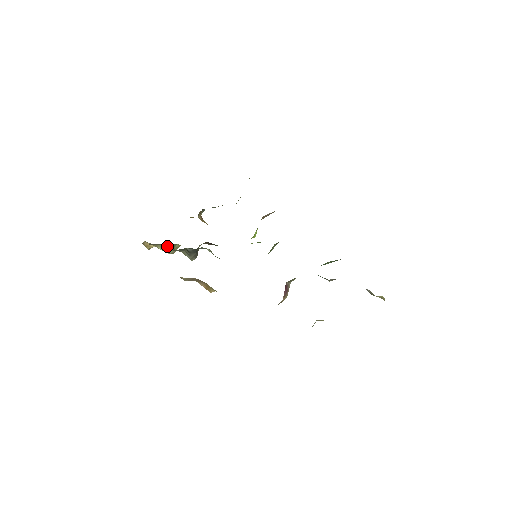
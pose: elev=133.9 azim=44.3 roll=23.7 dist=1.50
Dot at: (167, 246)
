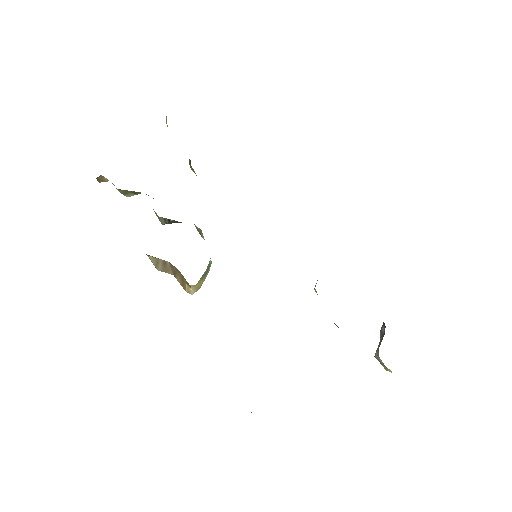
Dot at: (132, 191)
